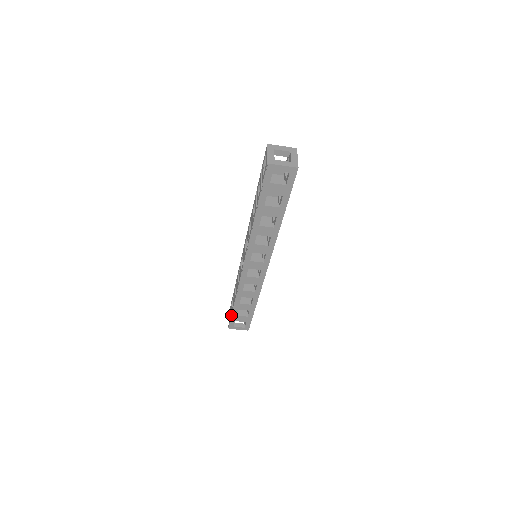
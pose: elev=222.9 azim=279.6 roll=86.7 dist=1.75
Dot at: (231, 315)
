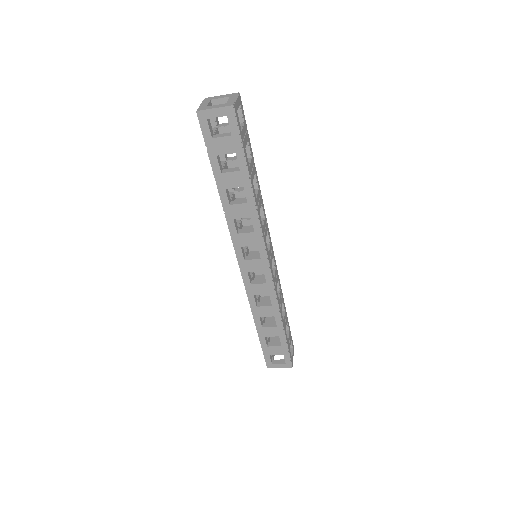
Dot at: (261, 347)
